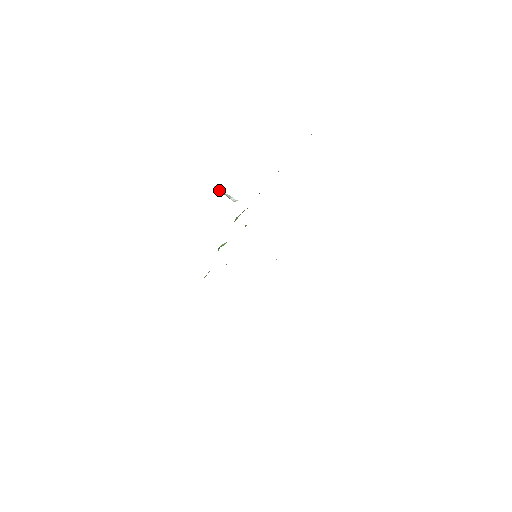
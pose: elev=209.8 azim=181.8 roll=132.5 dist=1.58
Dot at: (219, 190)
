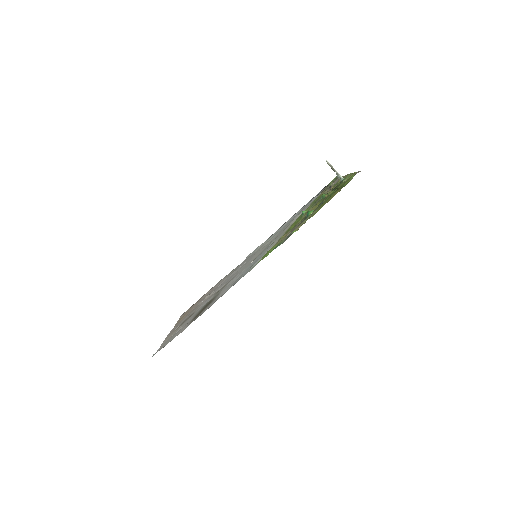
Dot at: (330, 165)
